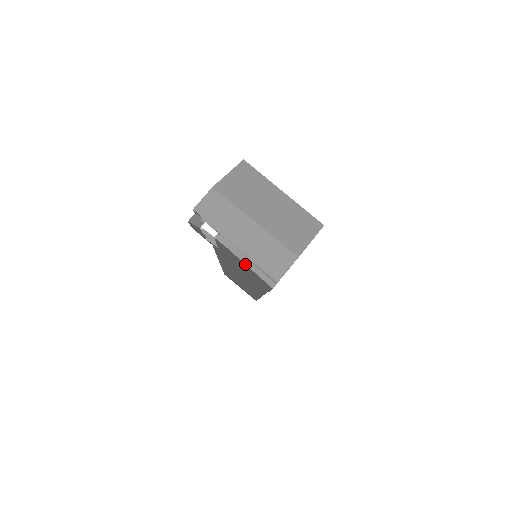
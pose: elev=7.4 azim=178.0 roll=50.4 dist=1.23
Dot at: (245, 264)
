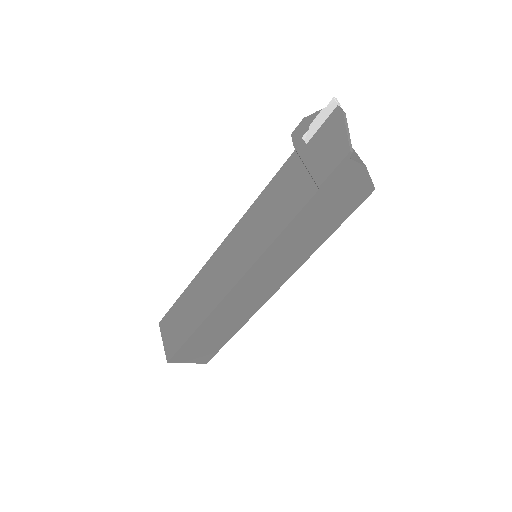
Dot at: (345, 126)
